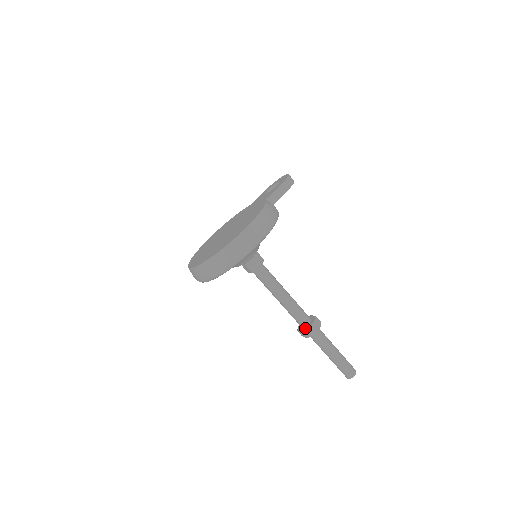
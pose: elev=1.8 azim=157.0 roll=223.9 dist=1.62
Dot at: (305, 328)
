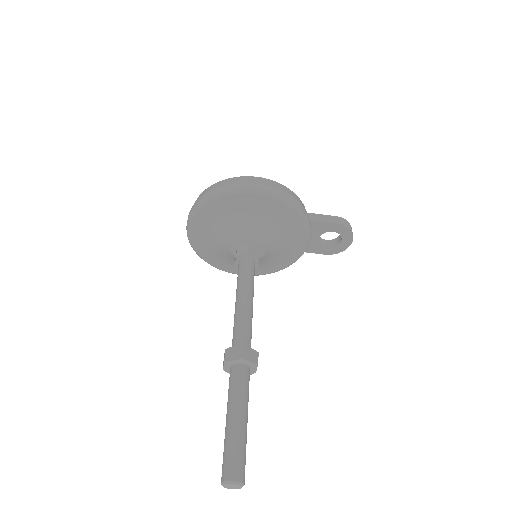
Dot at: (232, 347)
